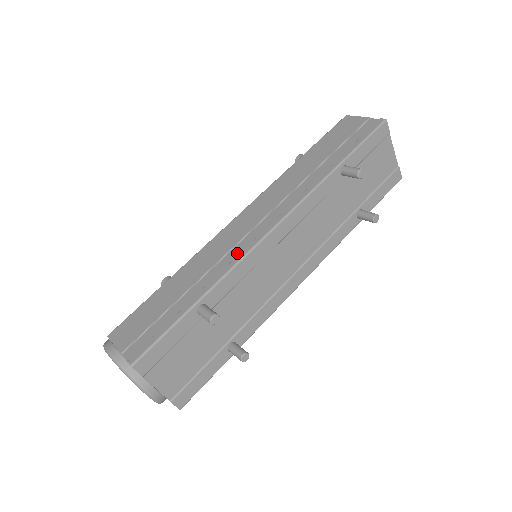
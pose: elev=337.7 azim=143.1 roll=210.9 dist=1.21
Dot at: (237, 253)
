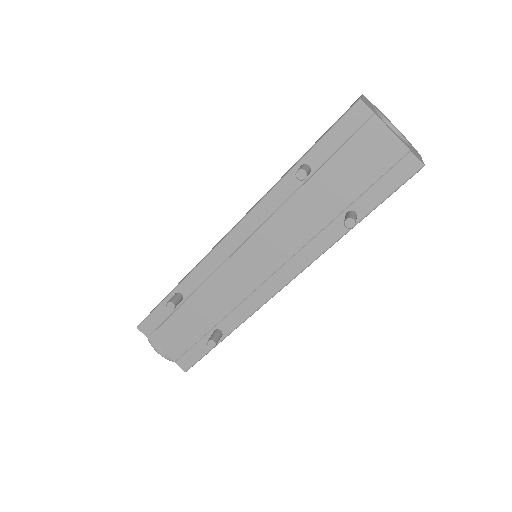
Dot at: occluded
